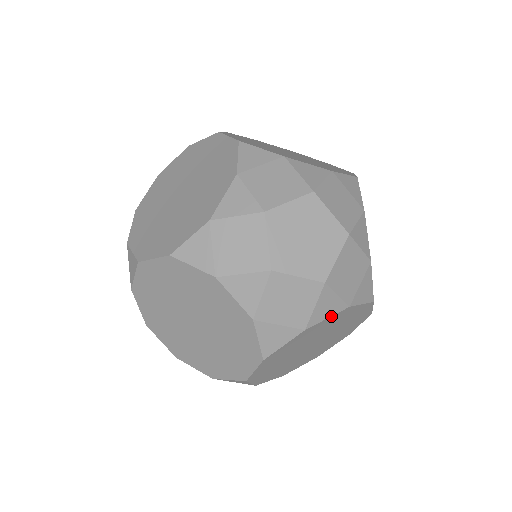
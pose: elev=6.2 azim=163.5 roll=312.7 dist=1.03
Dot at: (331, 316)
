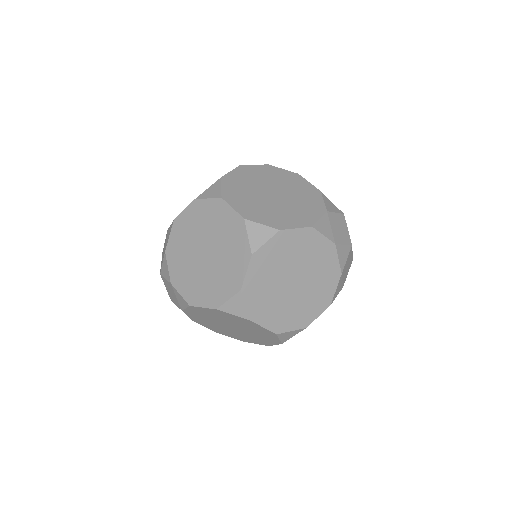
Dot at: (339, 262)
